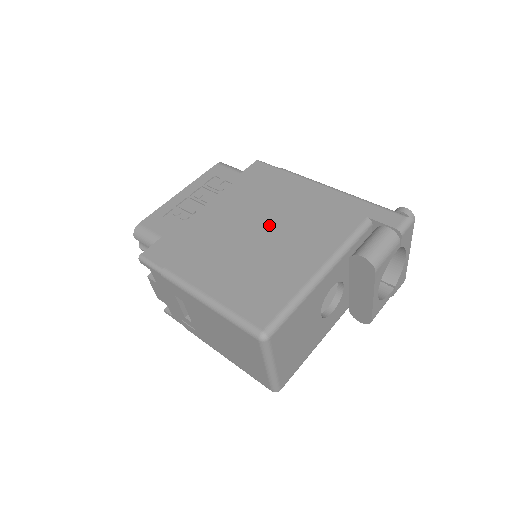
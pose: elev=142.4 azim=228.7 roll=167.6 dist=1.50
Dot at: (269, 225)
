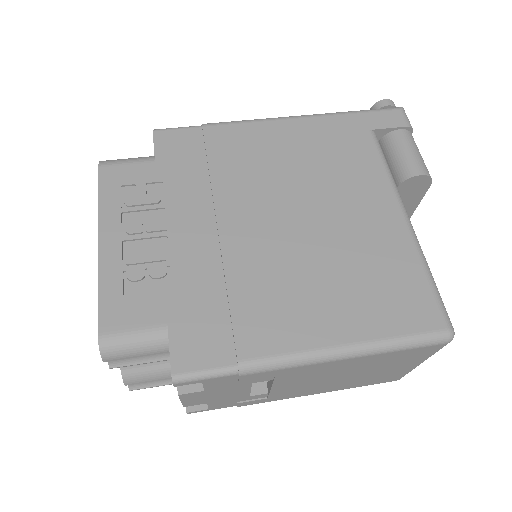
Dot at: (289, 205)
